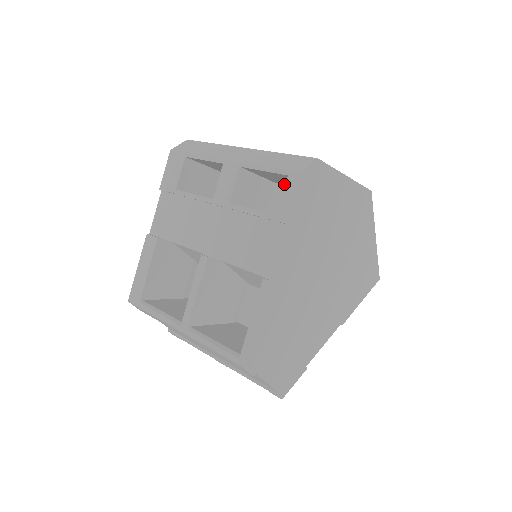
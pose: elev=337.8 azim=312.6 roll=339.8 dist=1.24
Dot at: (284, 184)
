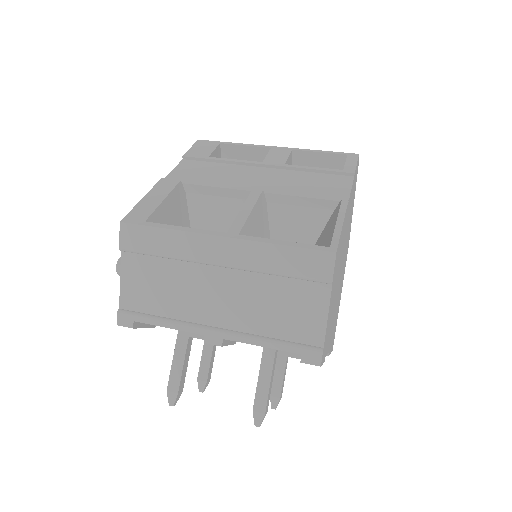
Dot at: occluded
